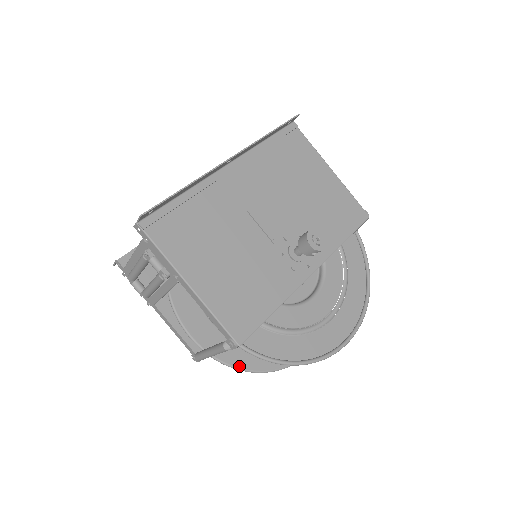
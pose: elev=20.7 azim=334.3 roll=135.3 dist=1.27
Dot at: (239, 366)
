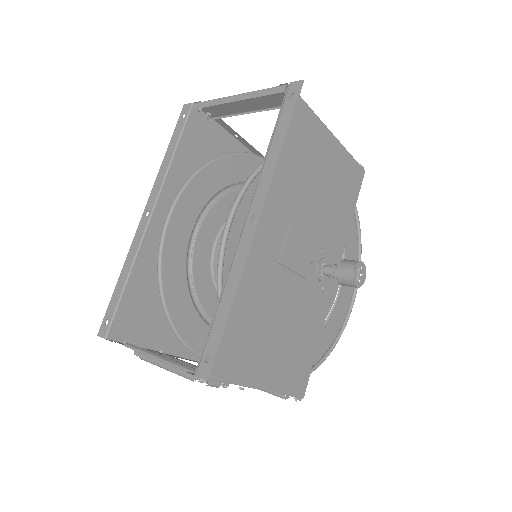
Dot at: occluded
